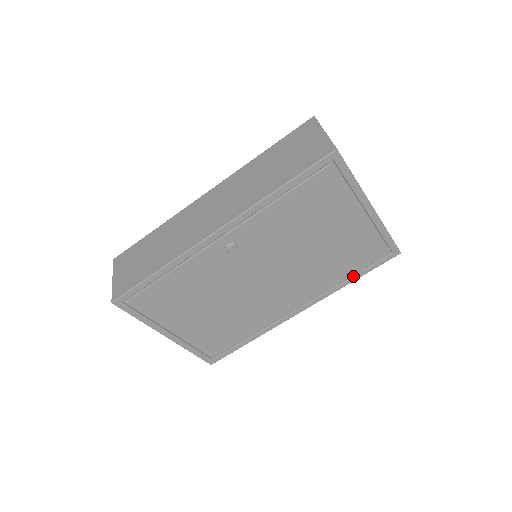
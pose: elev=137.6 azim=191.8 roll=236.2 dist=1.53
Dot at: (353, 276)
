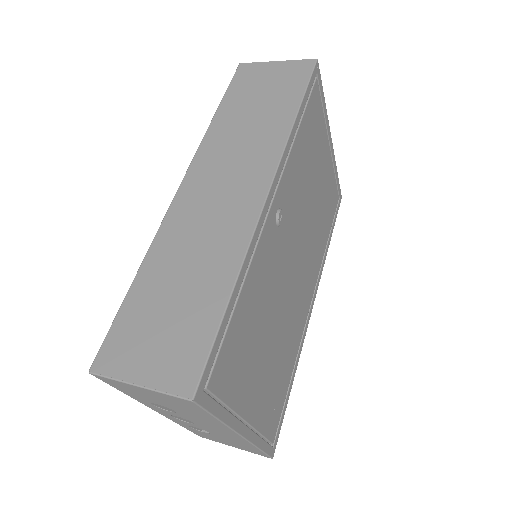
Dot at: (329, 237)
